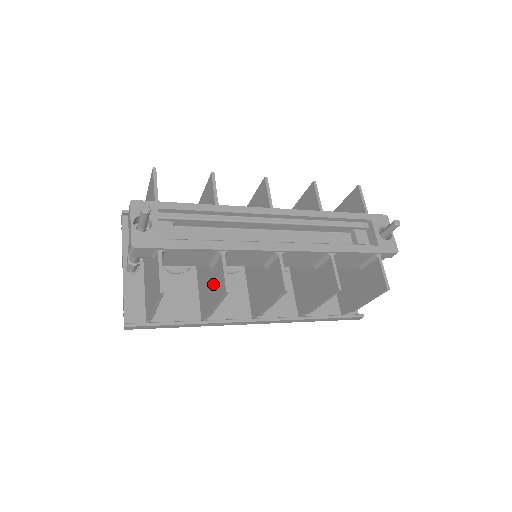
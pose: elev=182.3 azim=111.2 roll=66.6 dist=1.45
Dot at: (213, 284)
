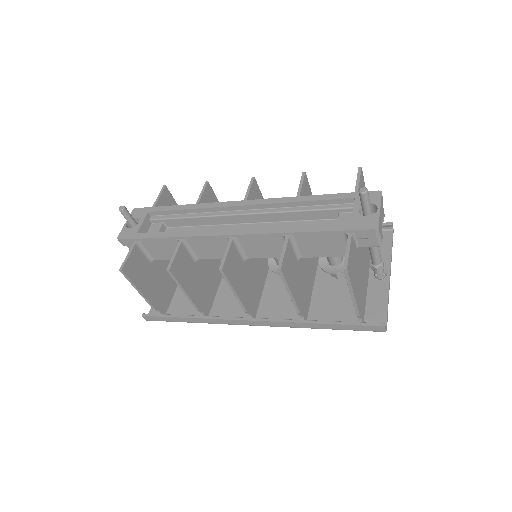
Dot at: occluded
